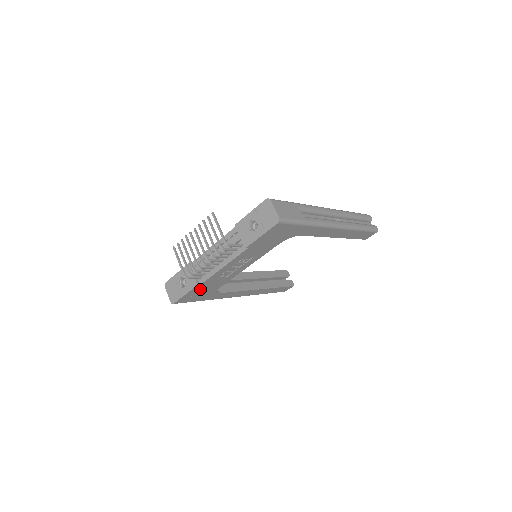
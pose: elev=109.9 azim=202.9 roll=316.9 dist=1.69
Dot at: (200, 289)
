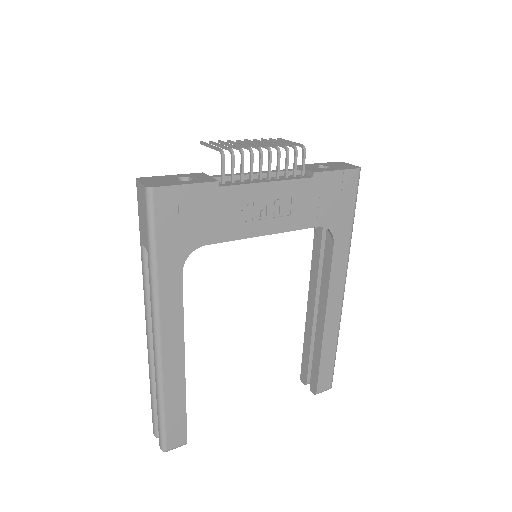
Dot at: (203, 203)
